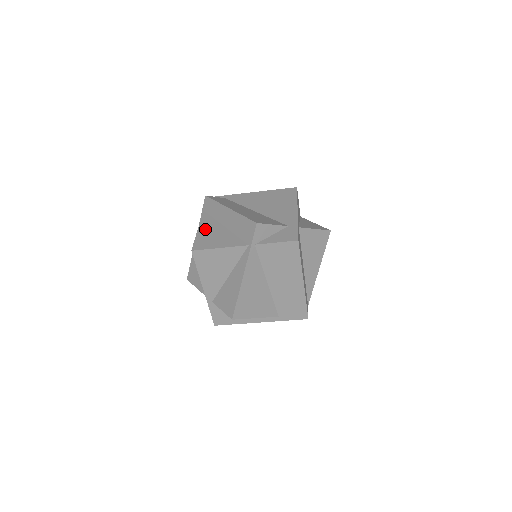
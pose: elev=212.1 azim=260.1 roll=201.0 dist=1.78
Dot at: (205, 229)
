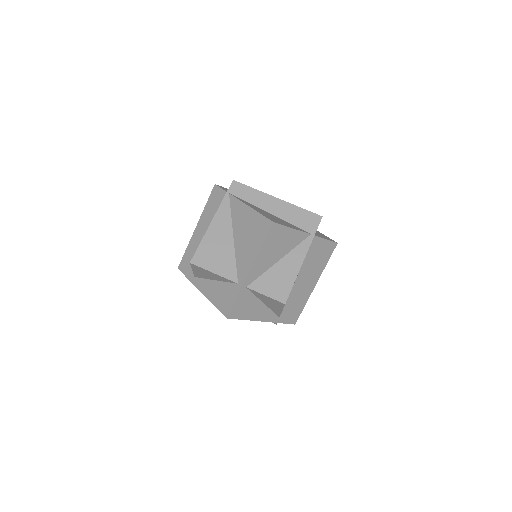
Dot at: (257, 209)
